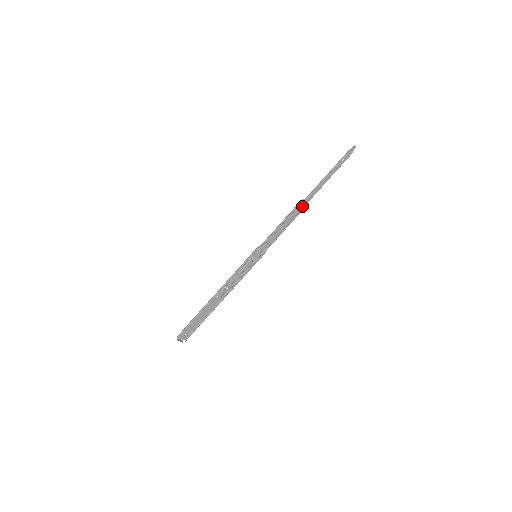
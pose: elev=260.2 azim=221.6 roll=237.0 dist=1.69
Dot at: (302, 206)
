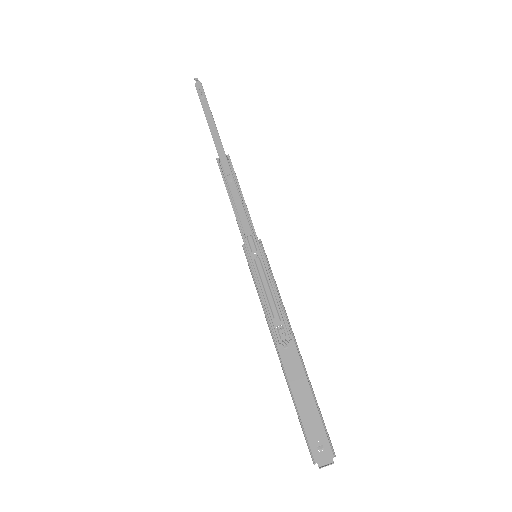
Dot at: (225, 164)
